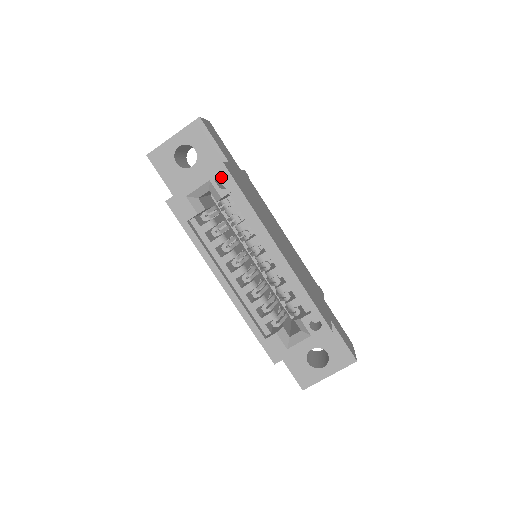
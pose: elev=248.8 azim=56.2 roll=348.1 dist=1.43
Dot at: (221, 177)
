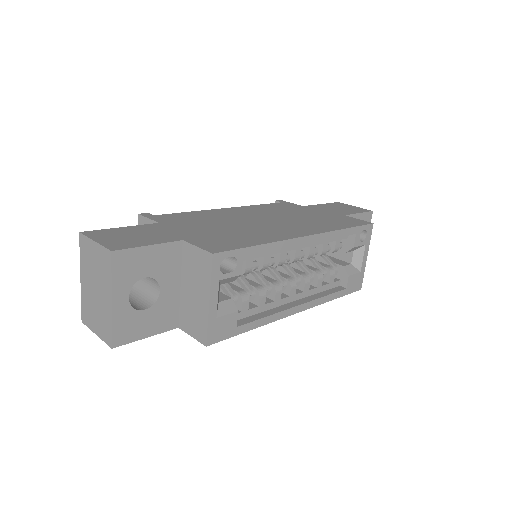
Dot at: occluded
